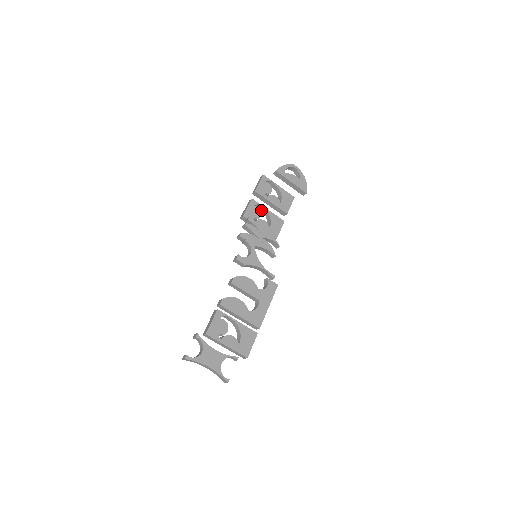
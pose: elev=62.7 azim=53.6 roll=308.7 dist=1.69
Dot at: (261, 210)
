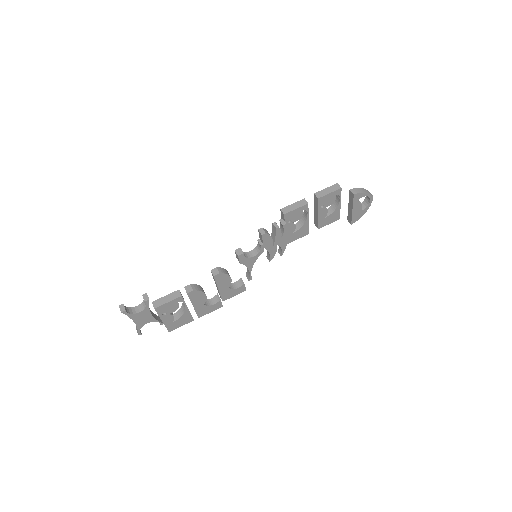
Dot at: (304, 211)
